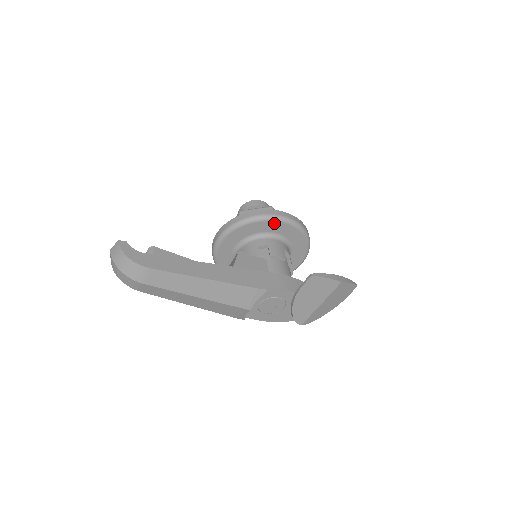
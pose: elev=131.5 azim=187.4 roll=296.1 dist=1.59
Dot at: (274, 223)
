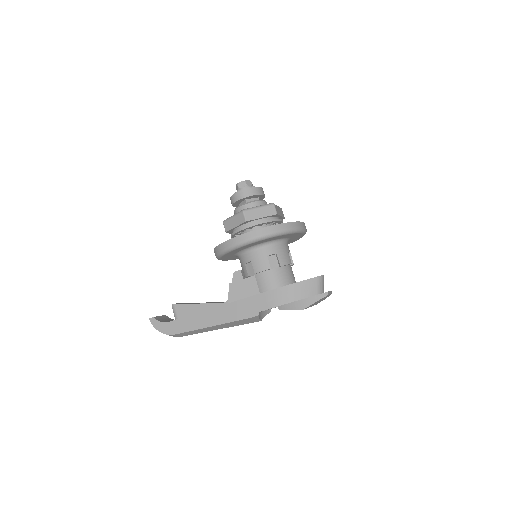
Dot at: (242, 247)
